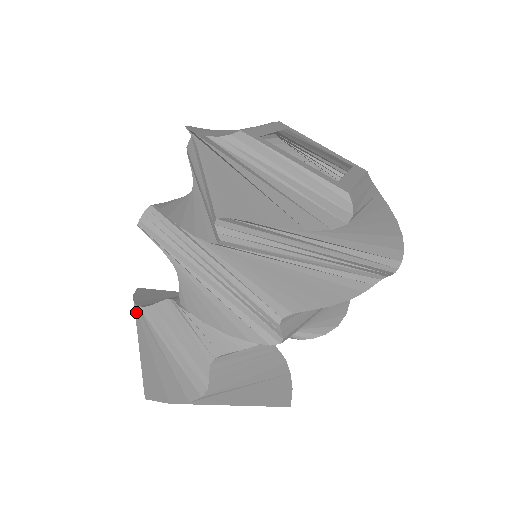
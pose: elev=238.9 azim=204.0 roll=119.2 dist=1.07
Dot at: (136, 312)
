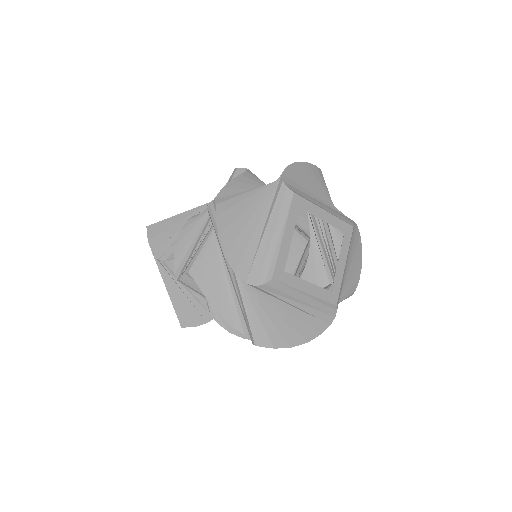
Dot at: (155, 259)
